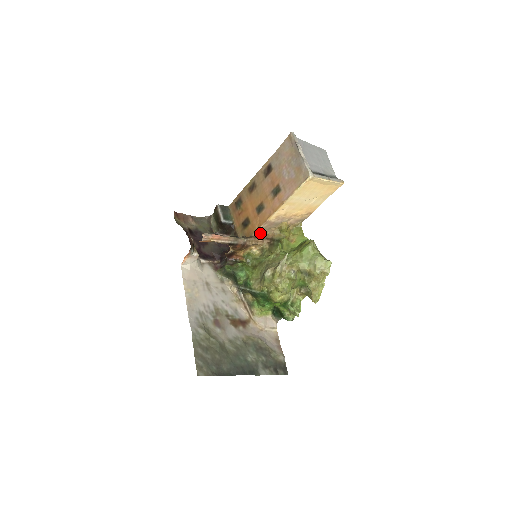
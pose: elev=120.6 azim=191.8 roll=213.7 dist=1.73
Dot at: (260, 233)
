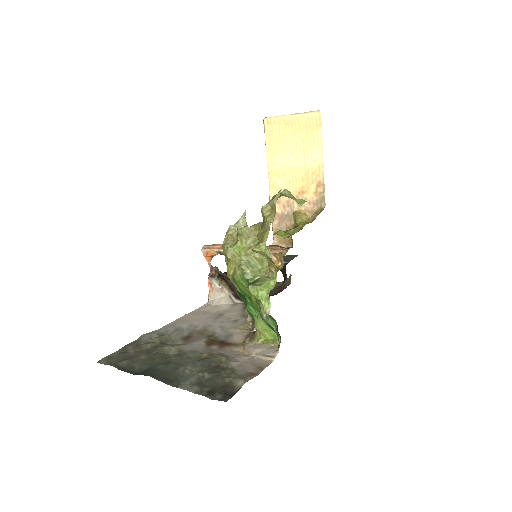
Dot at: (282, 241)
